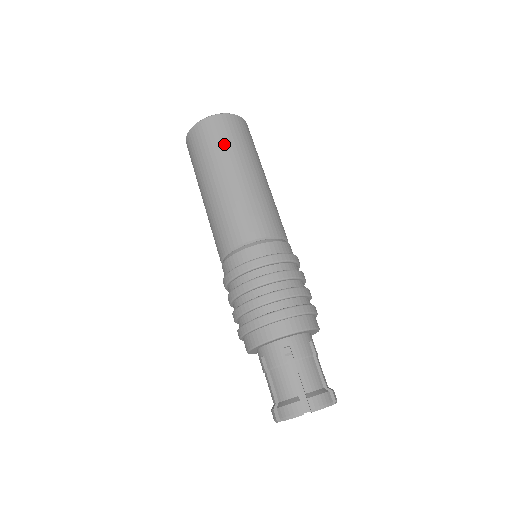
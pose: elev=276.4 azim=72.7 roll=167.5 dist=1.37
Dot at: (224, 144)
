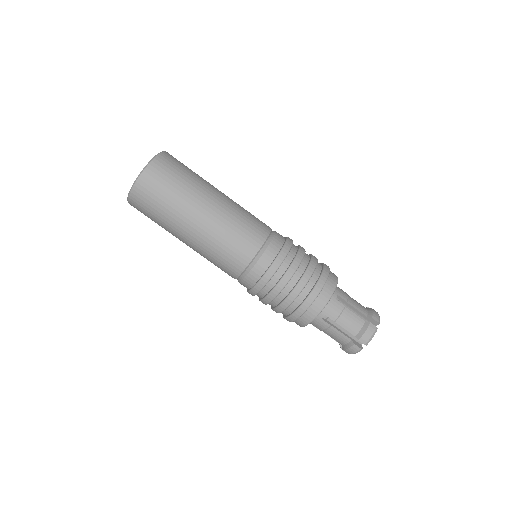
Dot at: (185, 178)
